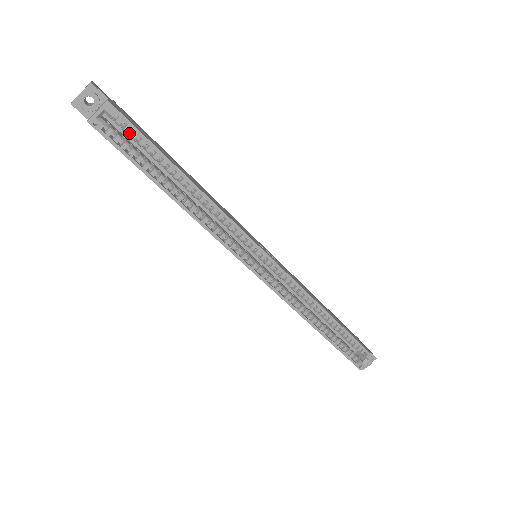
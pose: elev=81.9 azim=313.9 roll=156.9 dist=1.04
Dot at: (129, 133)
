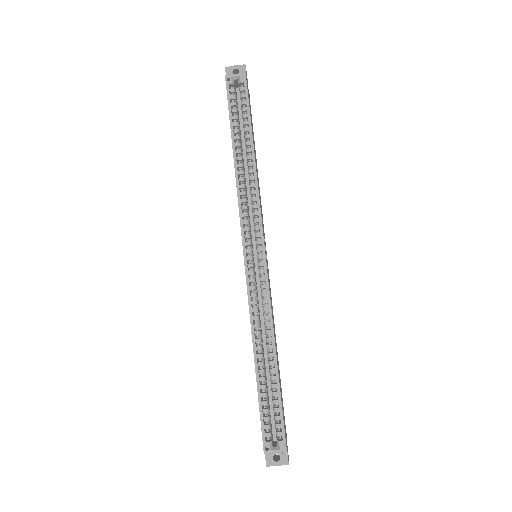
Dot at: (242, 101)
